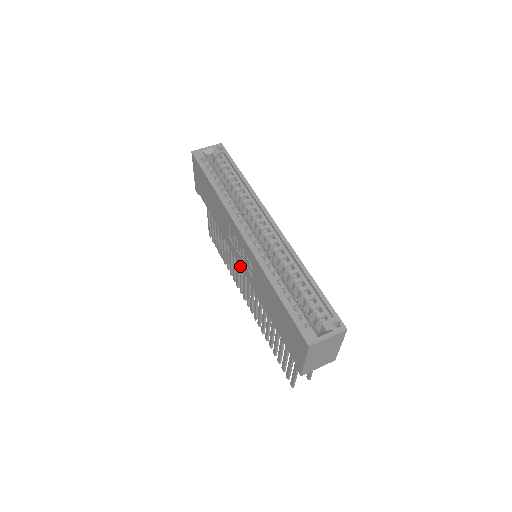
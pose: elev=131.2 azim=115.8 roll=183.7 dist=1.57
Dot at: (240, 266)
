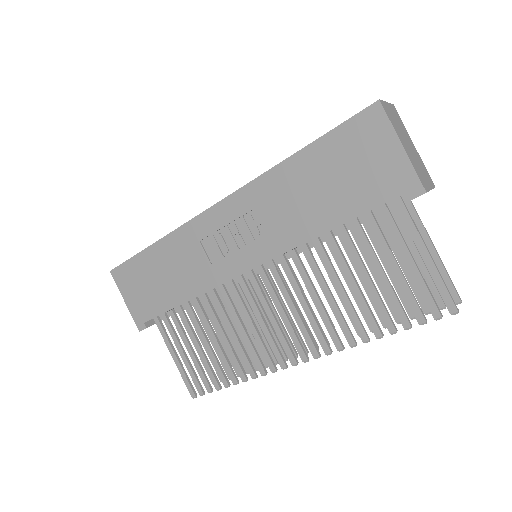
Dot at: (248, 270)
